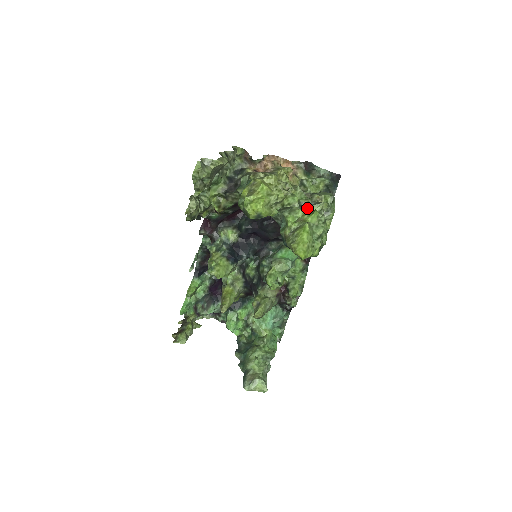
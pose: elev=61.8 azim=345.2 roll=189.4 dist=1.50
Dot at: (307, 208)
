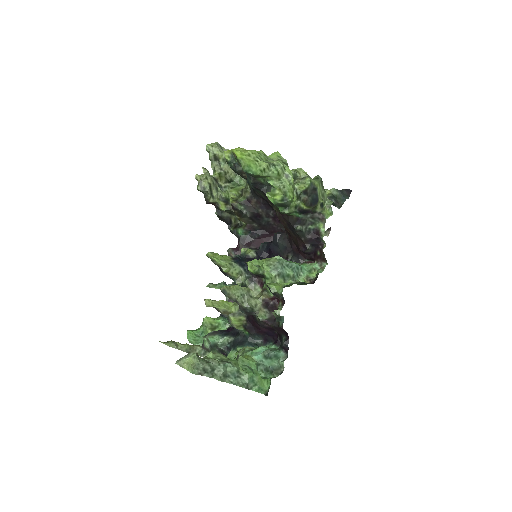
Dot at: occluded
